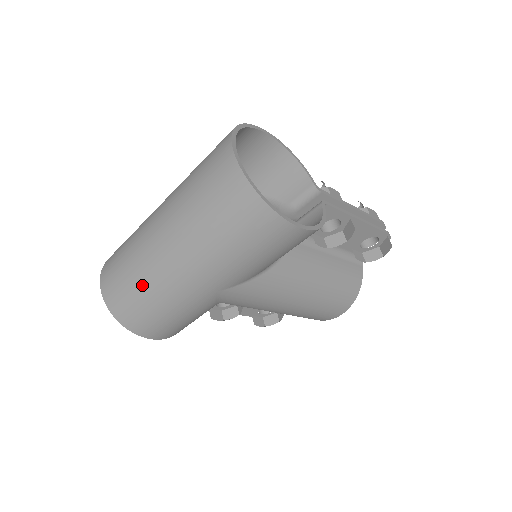
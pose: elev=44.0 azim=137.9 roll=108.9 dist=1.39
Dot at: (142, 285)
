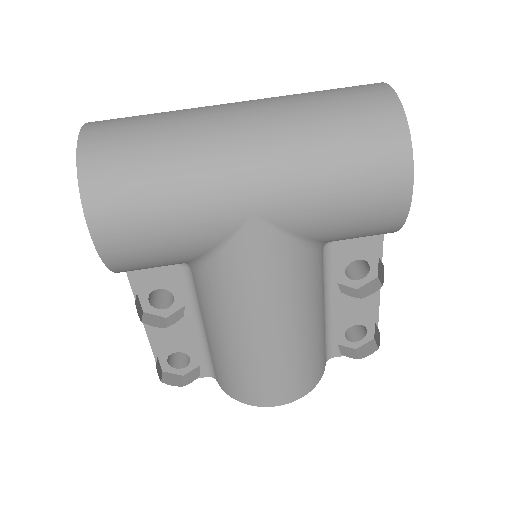
Dot at: (168, 142)
